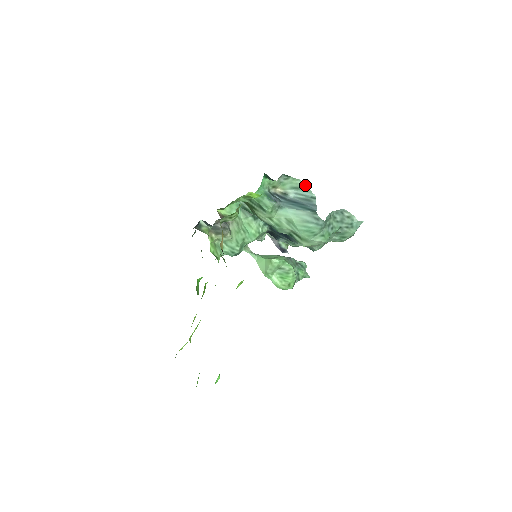
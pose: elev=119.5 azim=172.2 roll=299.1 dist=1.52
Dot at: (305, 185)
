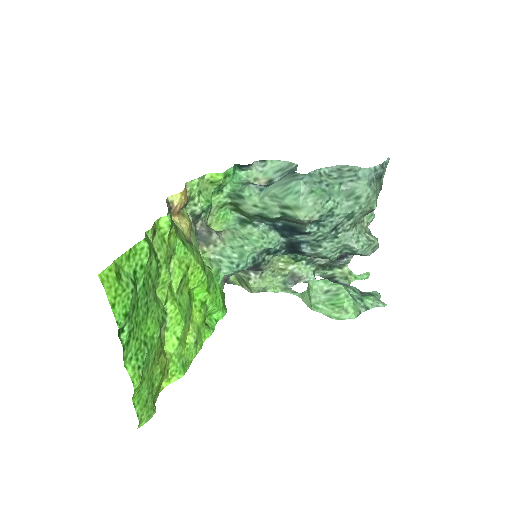
Dot at: (286, 162)
